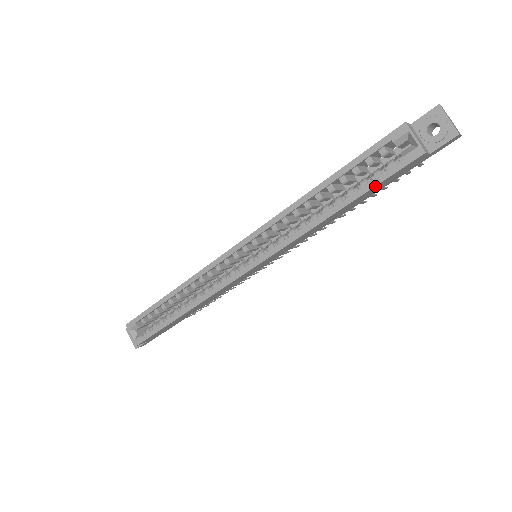
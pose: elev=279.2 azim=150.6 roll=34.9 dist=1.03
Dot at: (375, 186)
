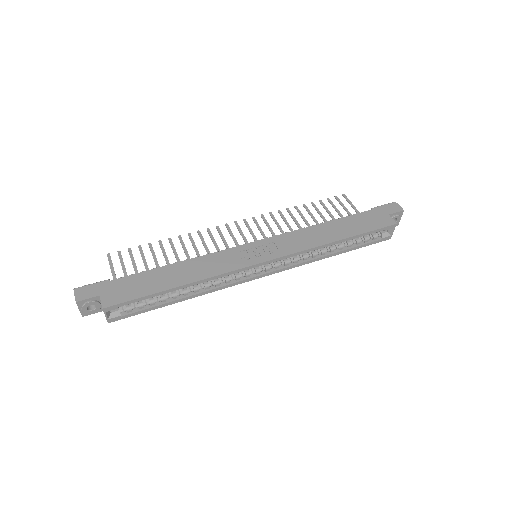
Dot at: occluded
